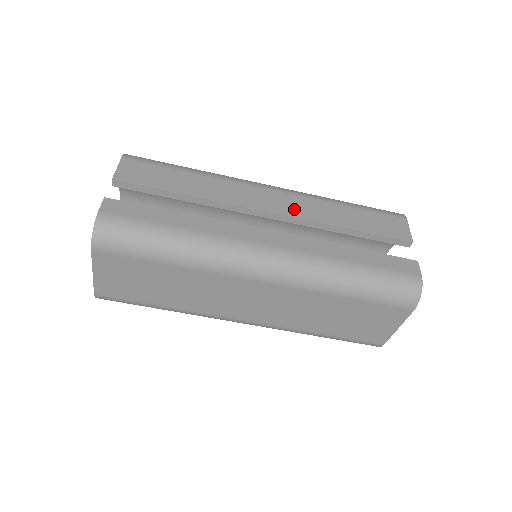
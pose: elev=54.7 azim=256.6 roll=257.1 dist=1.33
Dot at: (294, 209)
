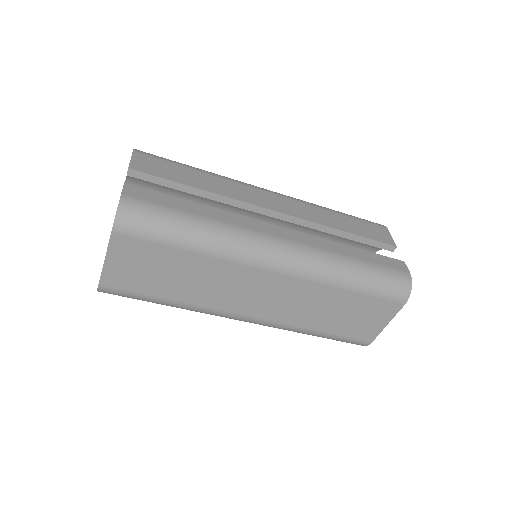
Dot at: (296, 211)
